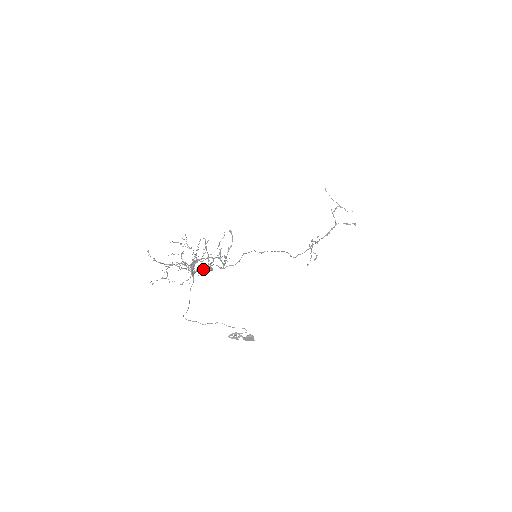
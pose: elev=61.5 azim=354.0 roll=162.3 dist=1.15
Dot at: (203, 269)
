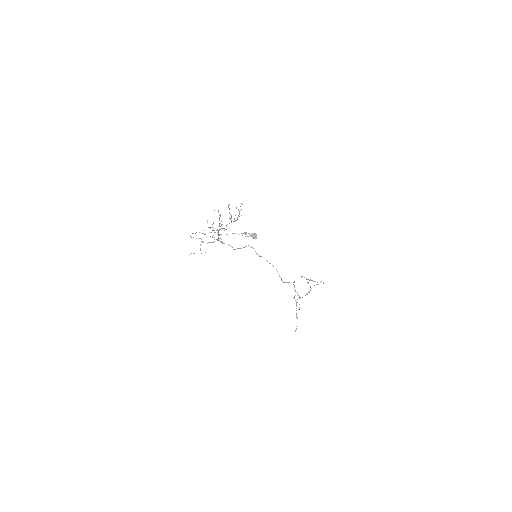
Dot at: occluded
